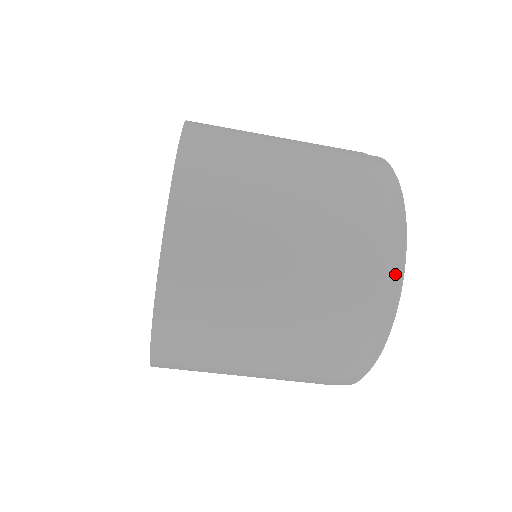
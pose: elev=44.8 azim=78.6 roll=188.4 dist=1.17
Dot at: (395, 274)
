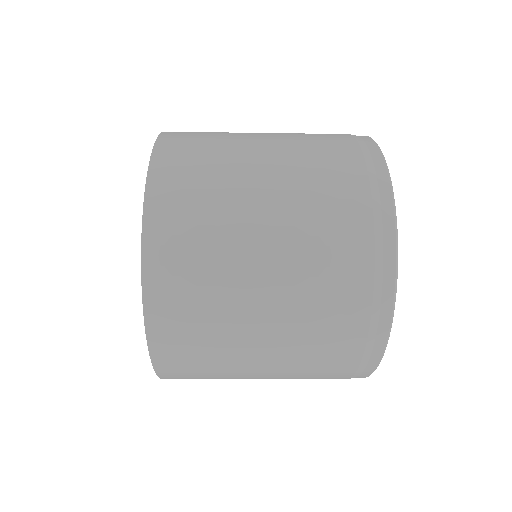
Dot at: (376, 351)
